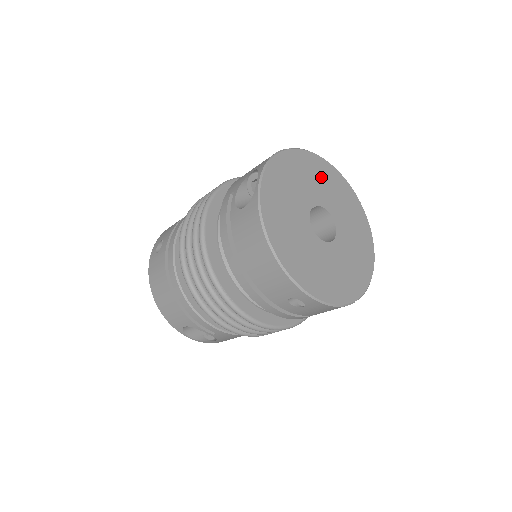
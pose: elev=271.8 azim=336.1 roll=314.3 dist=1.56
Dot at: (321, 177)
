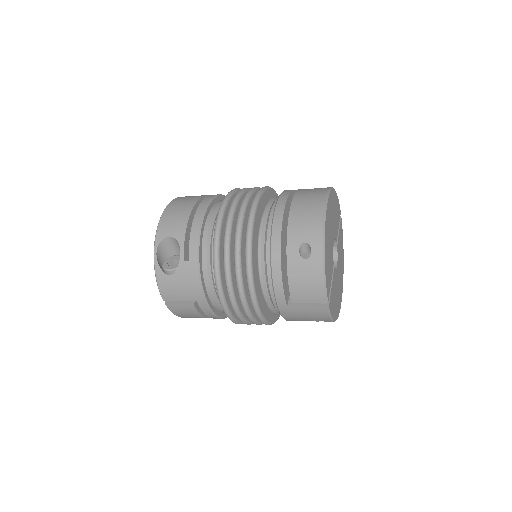
Dot at: (341, 248)
